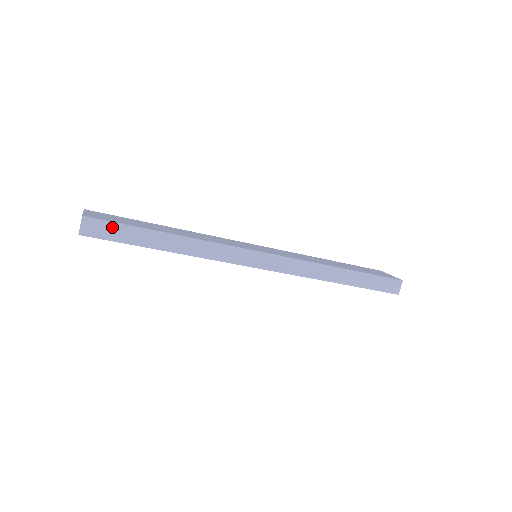
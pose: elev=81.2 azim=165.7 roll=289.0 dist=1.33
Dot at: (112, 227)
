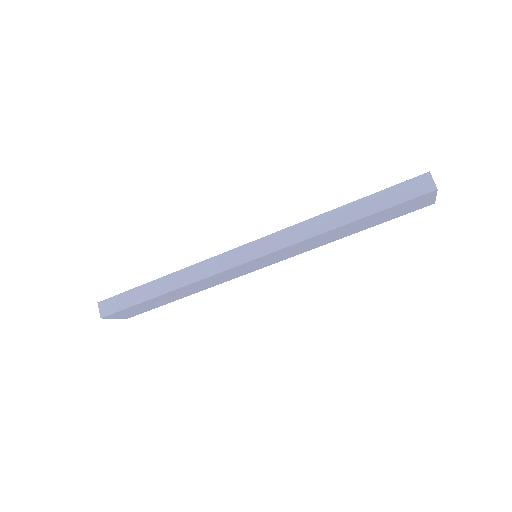
Dot at: (119, 299)
